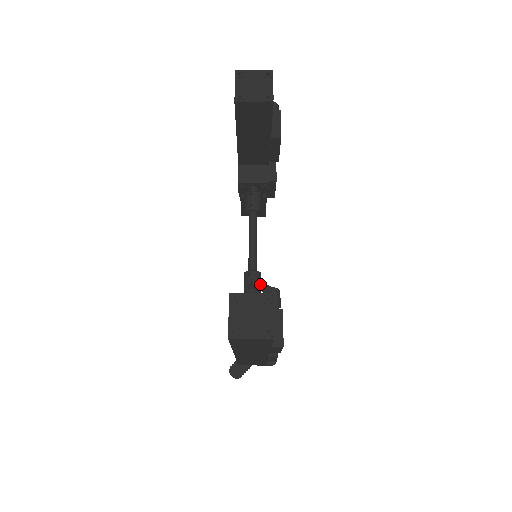
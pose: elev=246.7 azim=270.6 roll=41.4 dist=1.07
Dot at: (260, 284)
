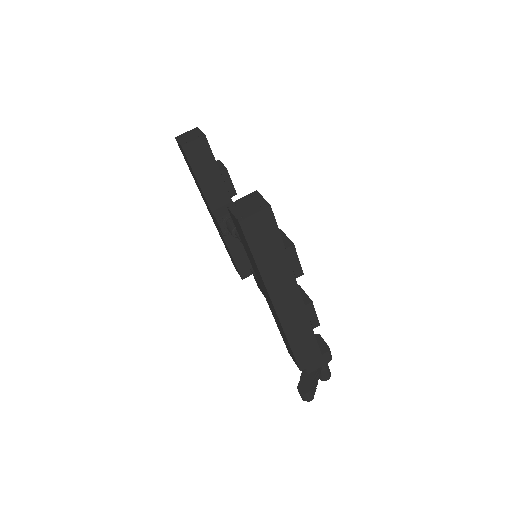
Dot at: occluded
